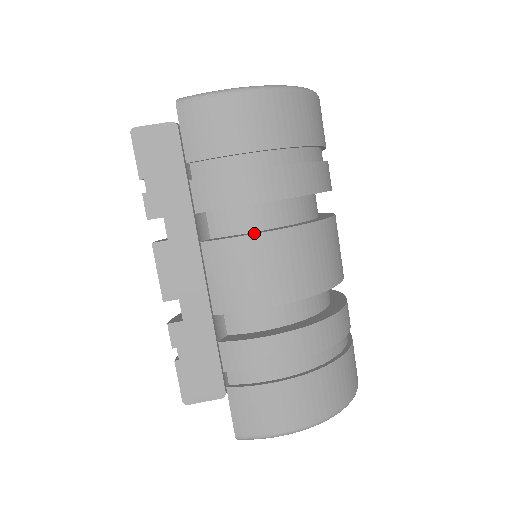
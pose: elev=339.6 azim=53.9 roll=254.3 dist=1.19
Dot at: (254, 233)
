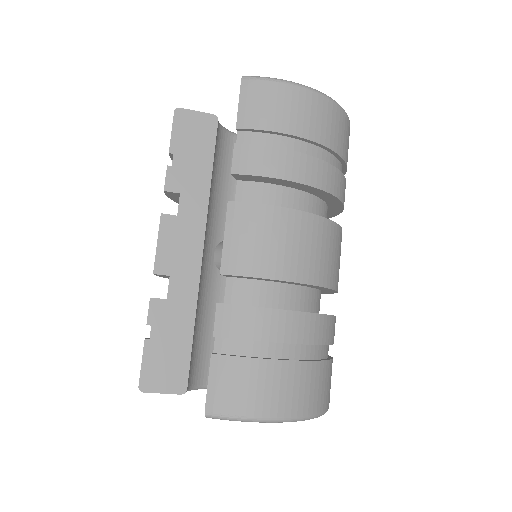
Dot at: (280, 207)
